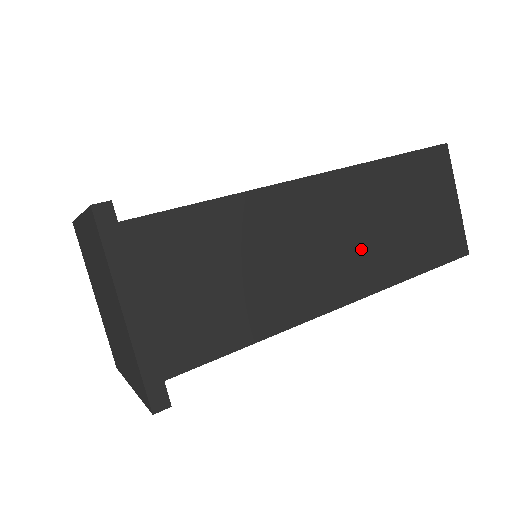
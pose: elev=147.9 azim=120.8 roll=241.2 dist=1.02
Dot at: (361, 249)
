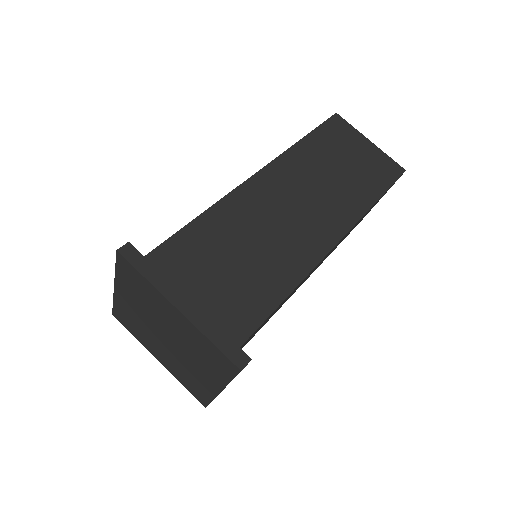
Dot at: (323, 202)
